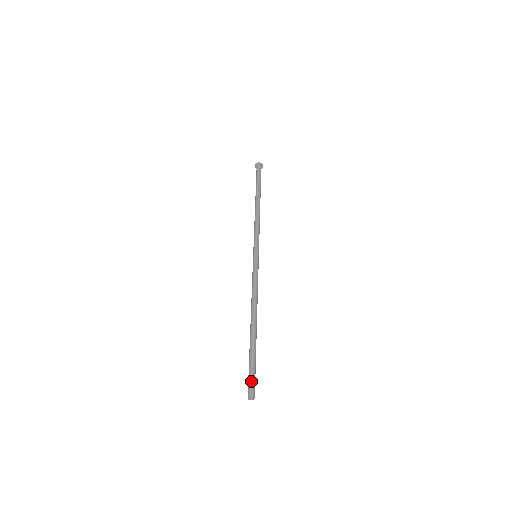
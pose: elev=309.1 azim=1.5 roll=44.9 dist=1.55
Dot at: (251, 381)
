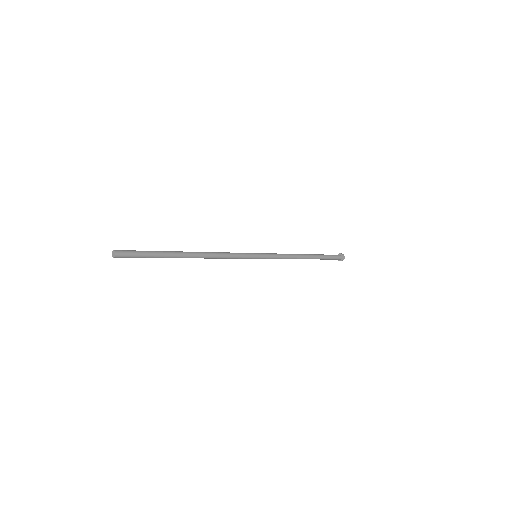
Dot at: (129, 251)
